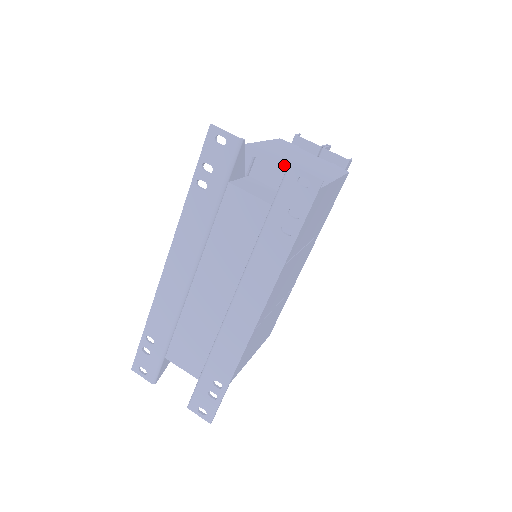
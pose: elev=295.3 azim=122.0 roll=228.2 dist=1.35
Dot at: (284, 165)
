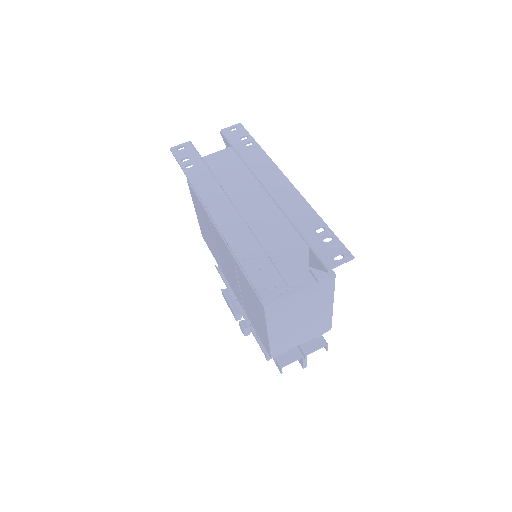
Dot at: occluded
